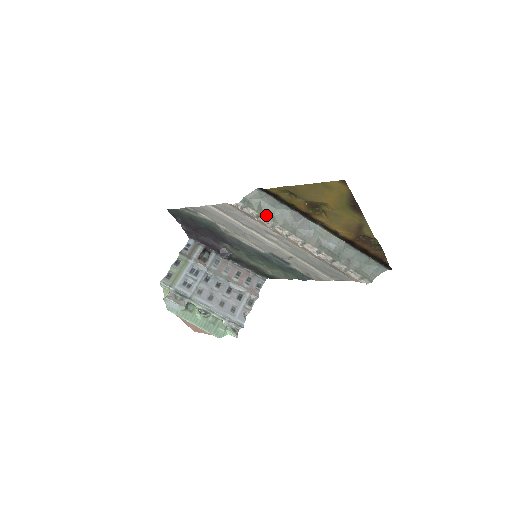
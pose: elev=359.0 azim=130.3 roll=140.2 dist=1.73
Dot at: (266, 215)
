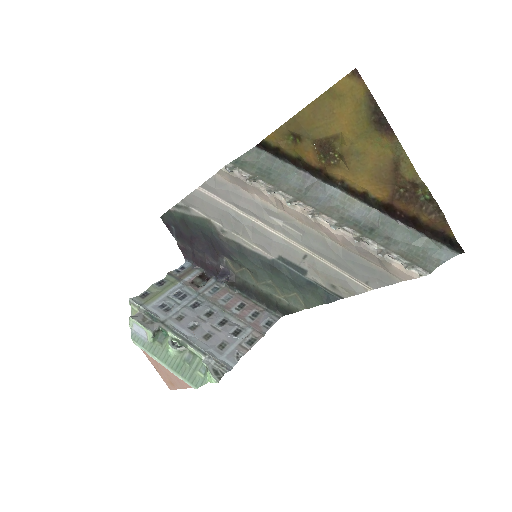
Dot at: (263, 178)
